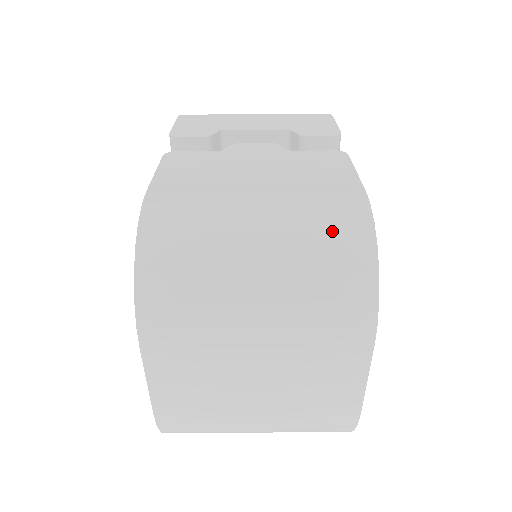
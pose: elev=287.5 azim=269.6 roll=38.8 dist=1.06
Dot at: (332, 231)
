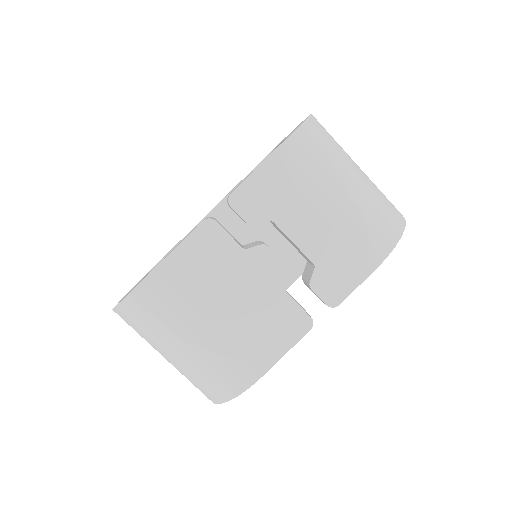
Dot at: (216, 380)
